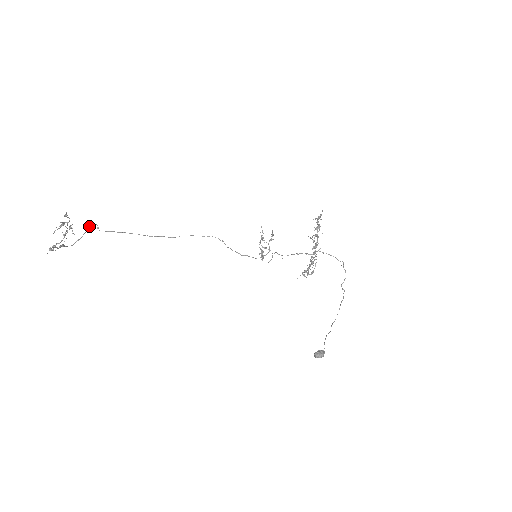
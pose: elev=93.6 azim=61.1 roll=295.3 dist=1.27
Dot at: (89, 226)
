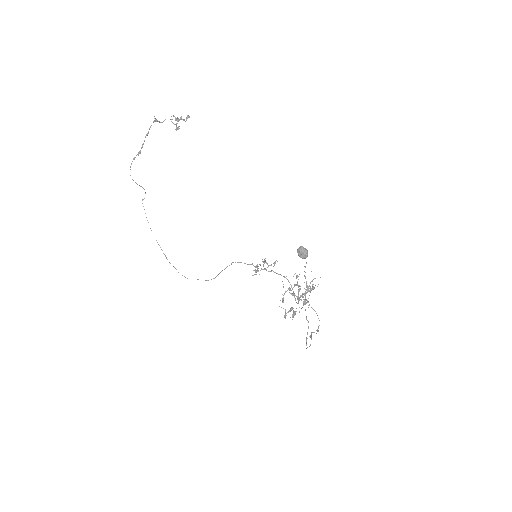
Dot at: (144, 189)
